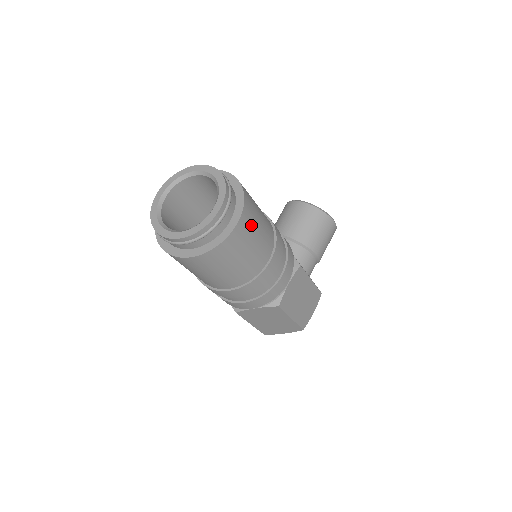
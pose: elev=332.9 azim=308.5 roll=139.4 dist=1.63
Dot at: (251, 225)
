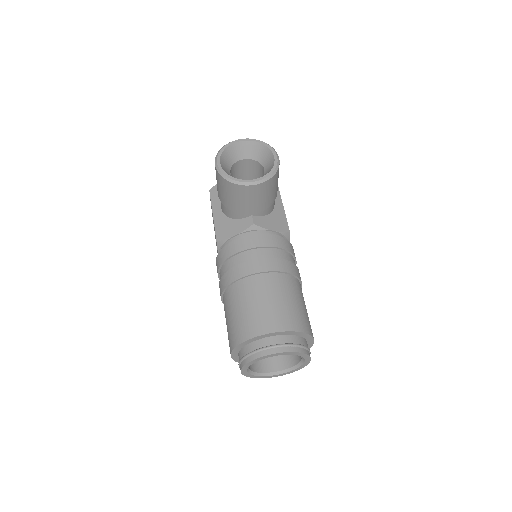
Dot at: occluded
